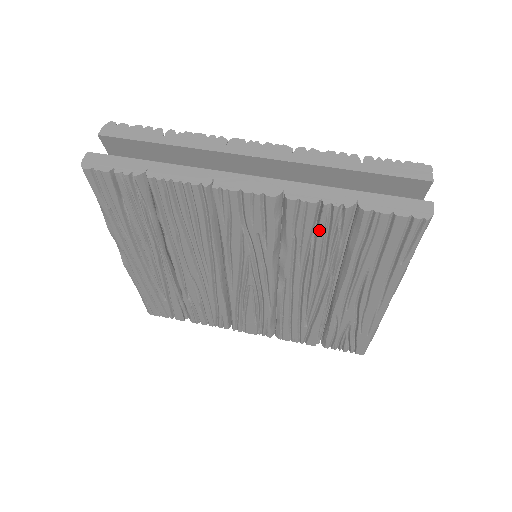
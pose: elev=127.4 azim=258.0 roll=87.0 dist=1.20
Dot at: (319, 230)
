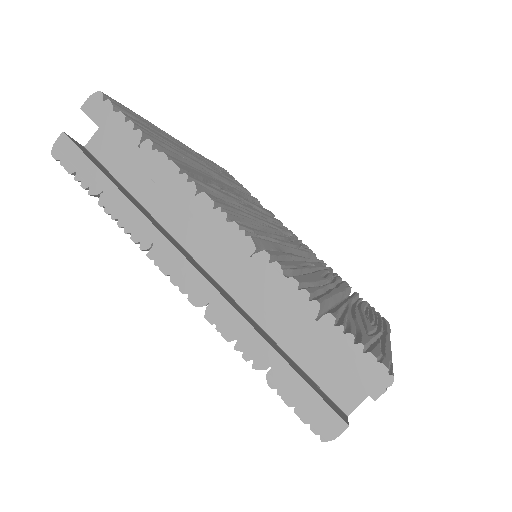
Dot at: occluded
